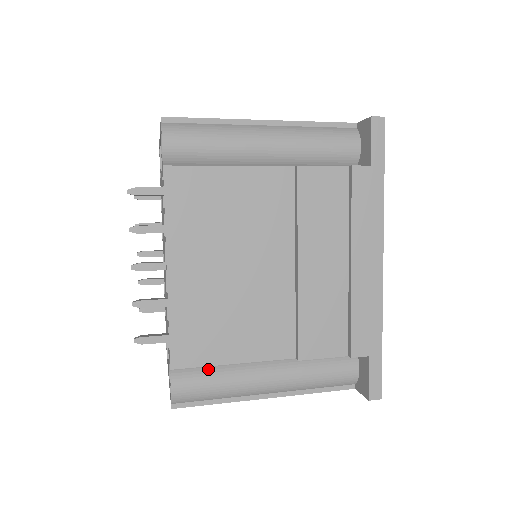
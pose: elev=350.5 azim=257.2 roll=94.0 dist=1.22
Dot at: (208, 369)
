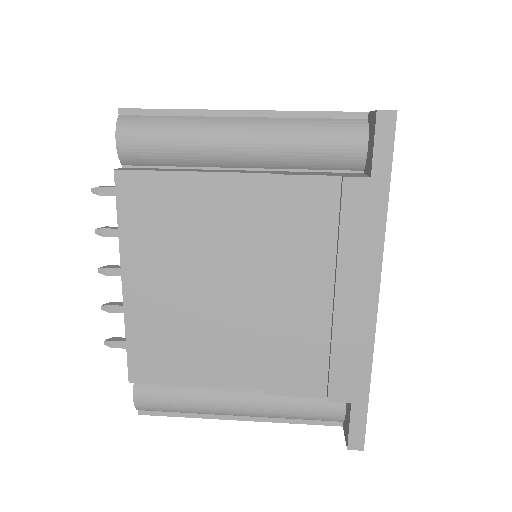
Dot at: occluded
